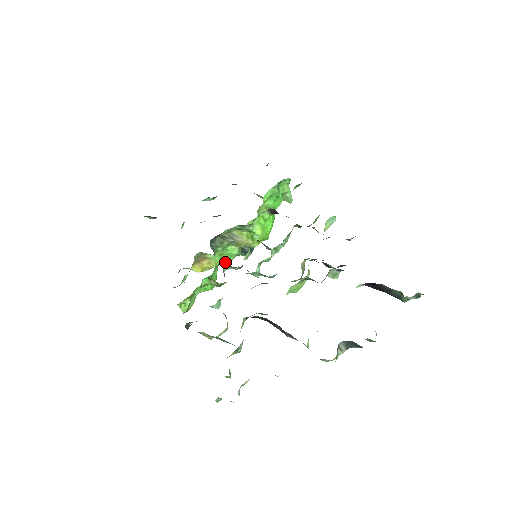
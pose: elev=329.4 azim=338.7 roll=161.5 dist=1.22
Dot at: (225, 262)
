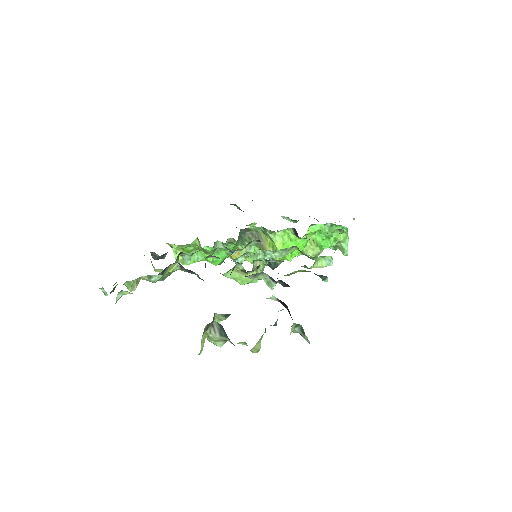
Dot at: (253, 263)
